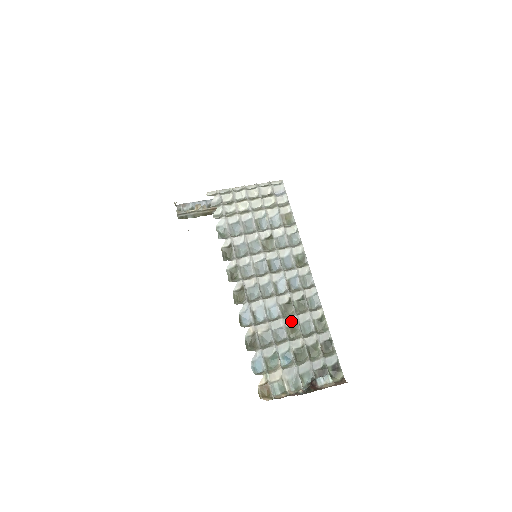
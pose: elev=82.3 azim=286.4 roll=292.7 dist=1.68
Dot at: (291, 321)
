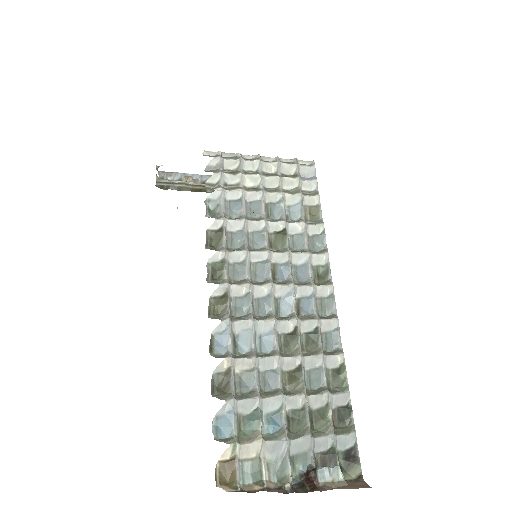
Dot at: (292, 363)
